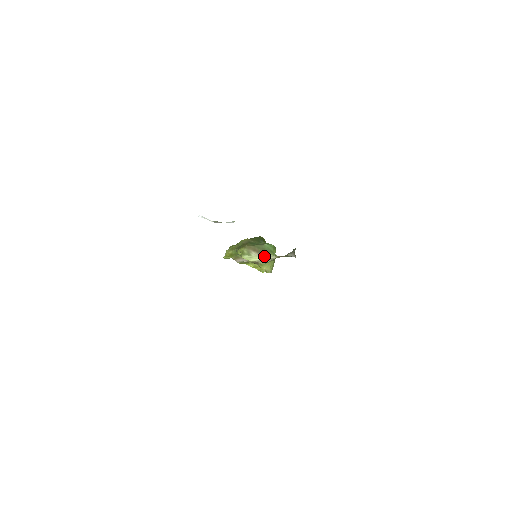
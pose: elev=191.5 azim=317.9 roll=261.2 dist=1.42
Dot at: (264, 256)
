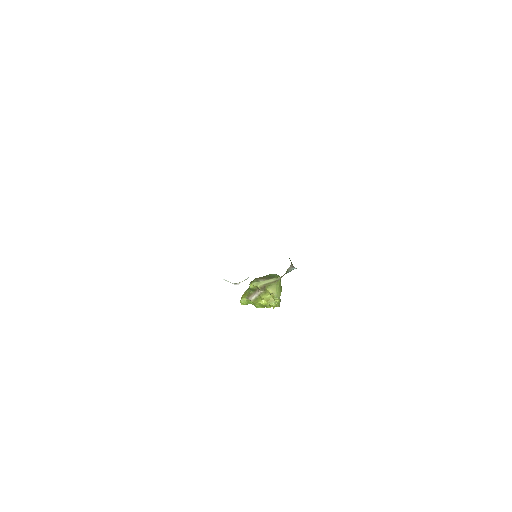
Dot at: (270, 280)
